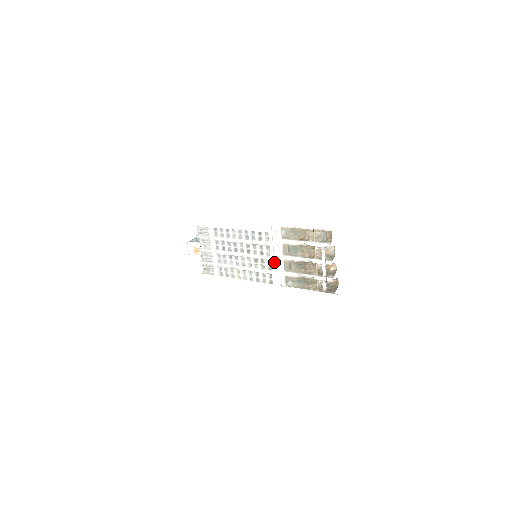
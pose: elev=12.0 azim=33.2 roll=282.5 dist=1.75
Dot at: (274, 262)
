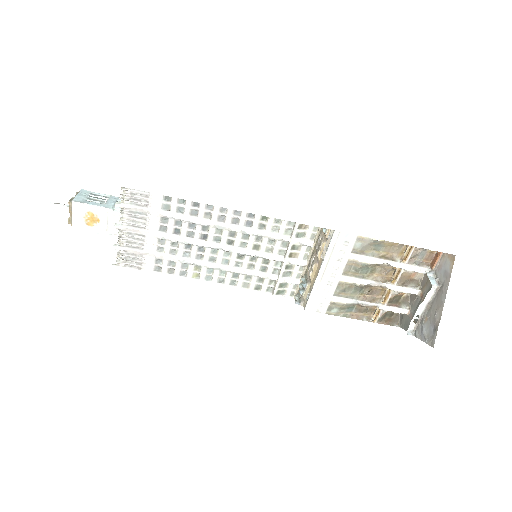
Dot at: (320, 282)
